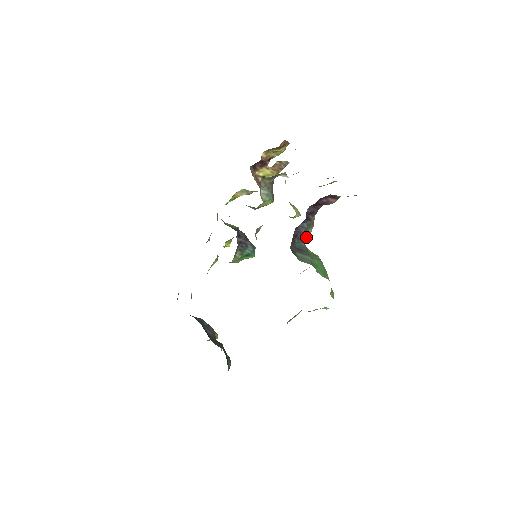
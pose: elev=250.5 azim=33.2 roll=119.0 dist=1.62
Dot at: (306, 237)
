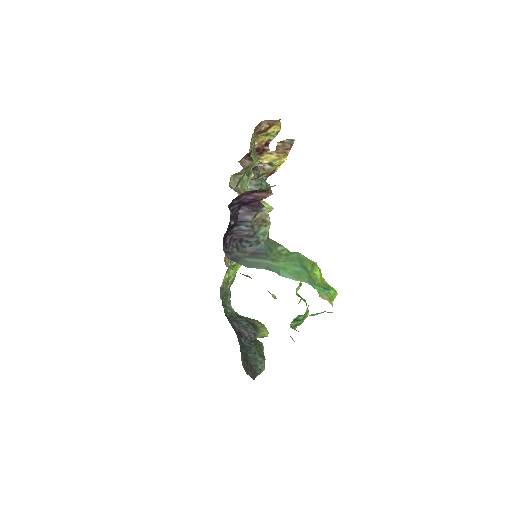
Dot at: (263, 237)
